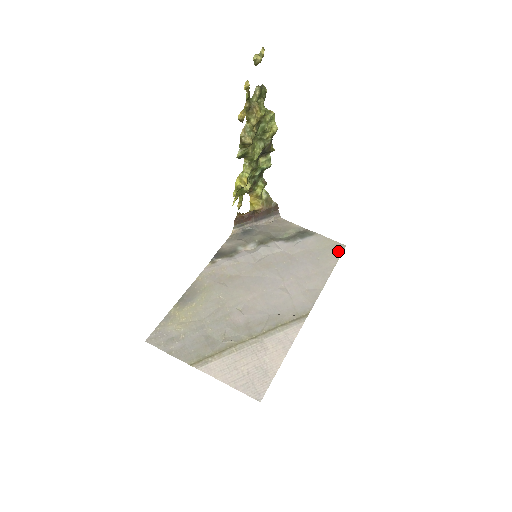
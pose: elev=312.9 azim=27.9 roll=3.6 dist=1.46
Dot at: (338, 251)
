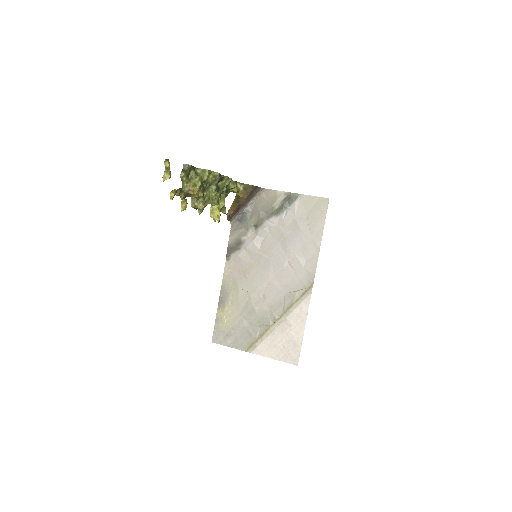
Dot at: (323, 209)
